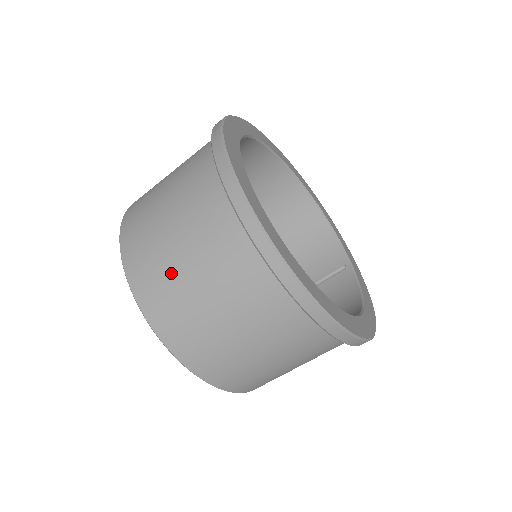
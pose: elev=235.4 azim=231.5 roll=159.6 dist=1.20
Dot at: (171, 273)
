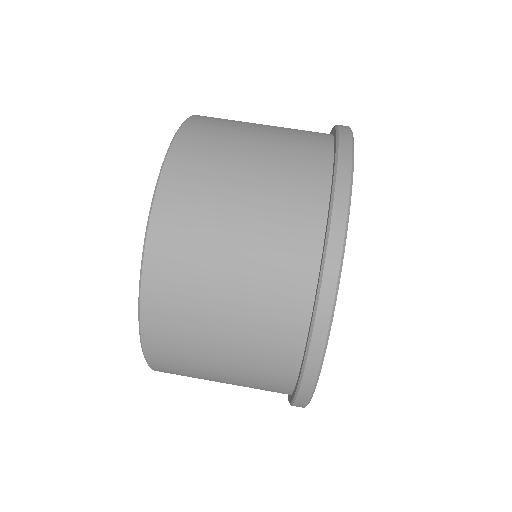
Dot at: occluded
